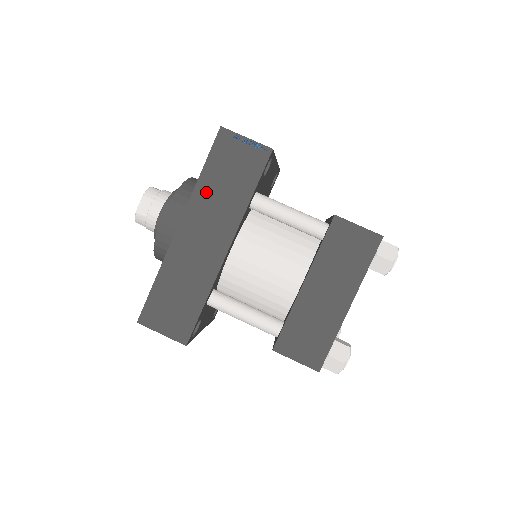
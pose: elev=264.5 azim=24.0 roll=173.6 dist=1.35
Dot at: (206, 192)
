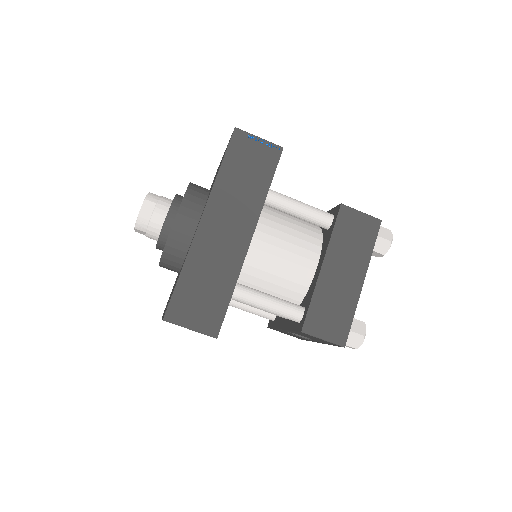
Dot at: (226, 186)
